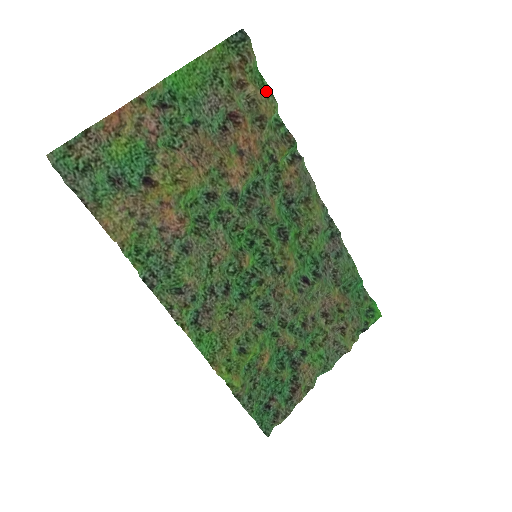
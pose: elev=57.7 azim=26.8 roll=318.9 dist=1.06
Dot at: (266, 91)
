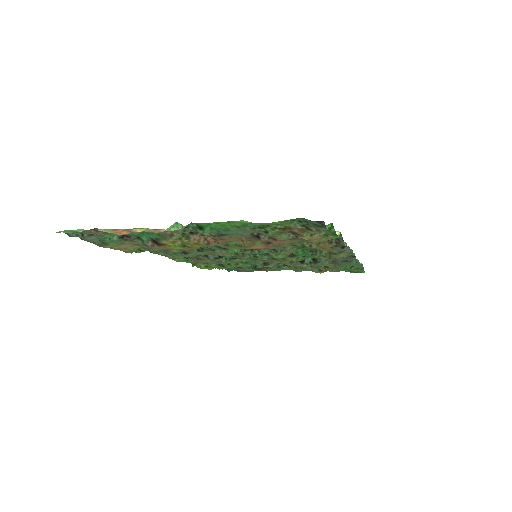
Dot at: (329, 233)
